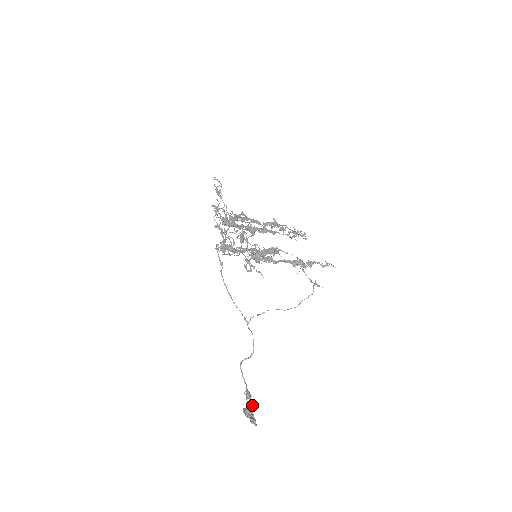
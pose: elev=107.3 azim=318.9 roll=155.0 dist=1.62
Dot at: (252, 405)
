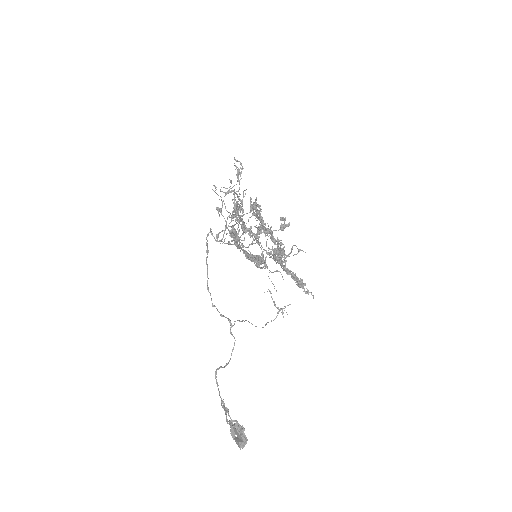
Dot at: occluded
